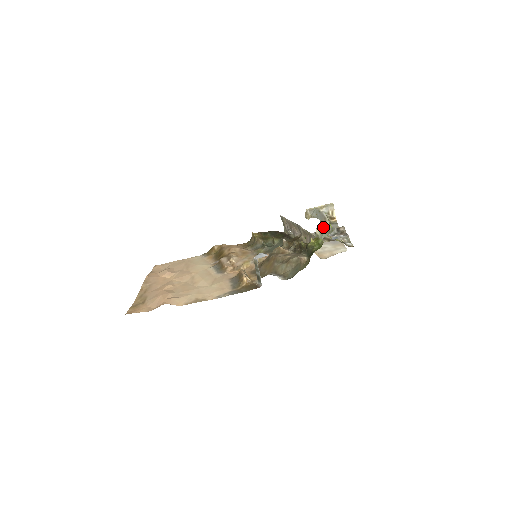
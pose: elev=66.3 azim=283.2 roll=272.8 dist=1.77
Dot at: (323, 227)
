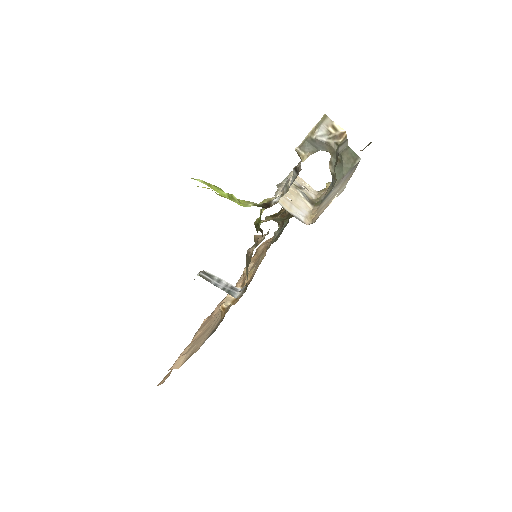
Dot at: (334, 158)
